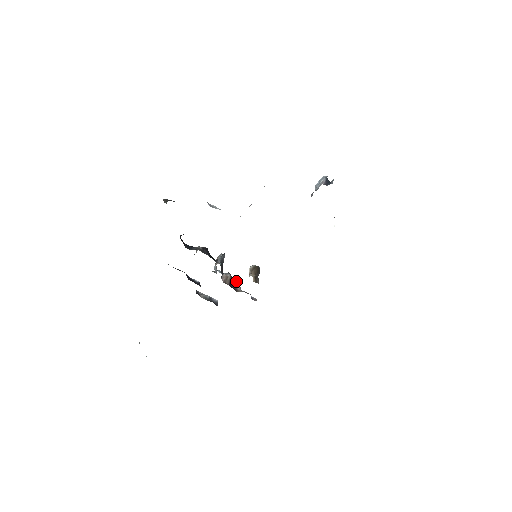
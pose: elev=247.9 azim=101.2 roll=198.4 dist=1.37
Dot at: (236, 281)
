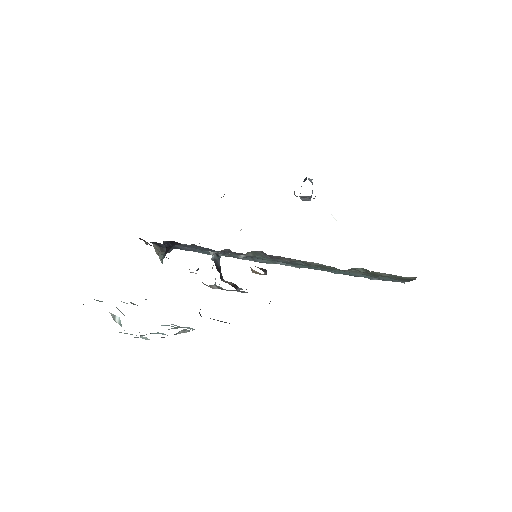
Dot at: occluded
